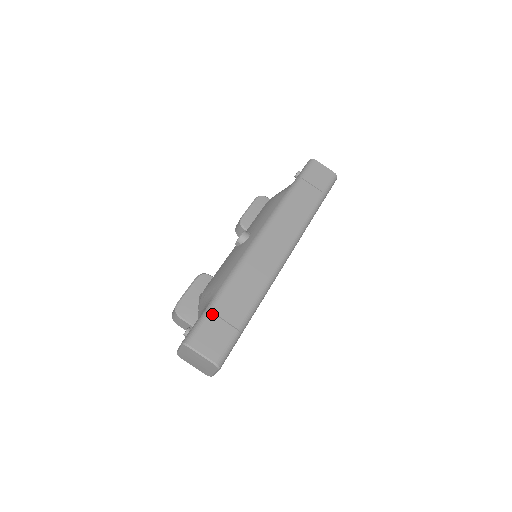
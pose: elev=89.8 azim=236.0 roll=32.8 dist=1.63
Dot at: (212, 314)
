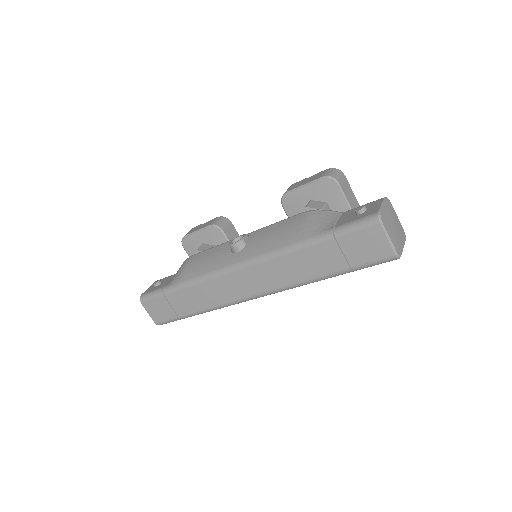
Dot at: (164, 297)
